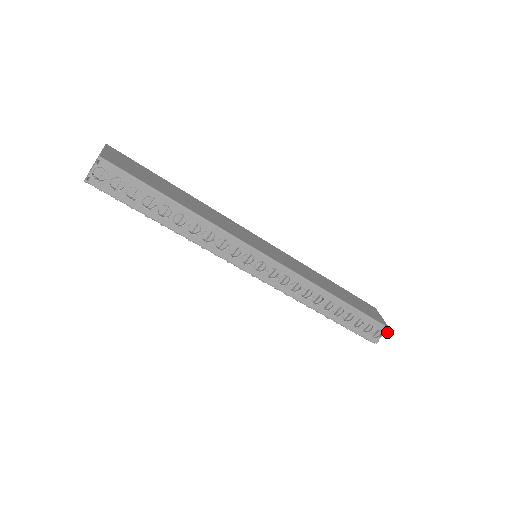
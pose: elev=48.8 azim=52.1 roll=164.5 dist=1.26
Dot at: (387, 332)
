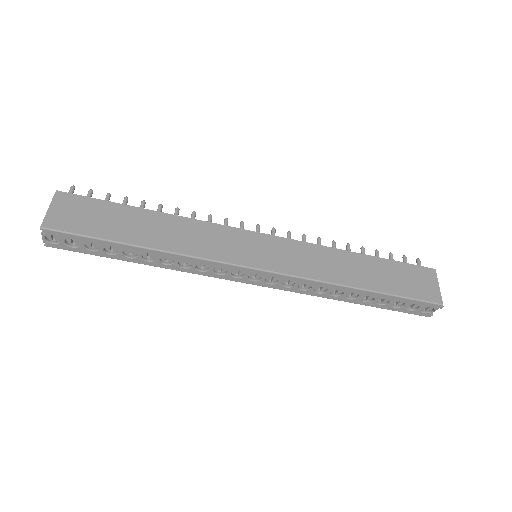
Dot at: (441, 308)
